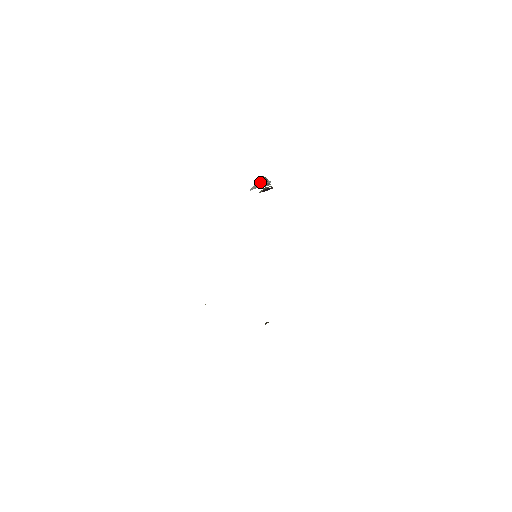
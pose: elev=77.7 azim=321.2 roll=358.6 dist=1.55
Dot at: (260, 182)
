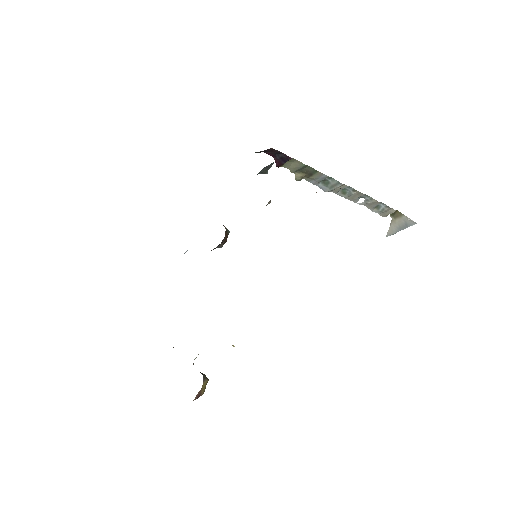
Dot at: (364, 203)
